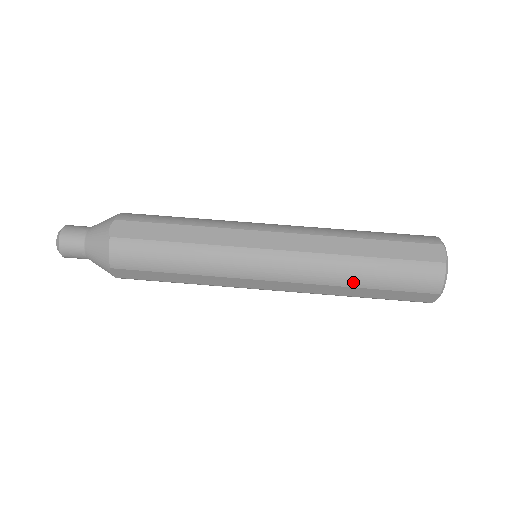
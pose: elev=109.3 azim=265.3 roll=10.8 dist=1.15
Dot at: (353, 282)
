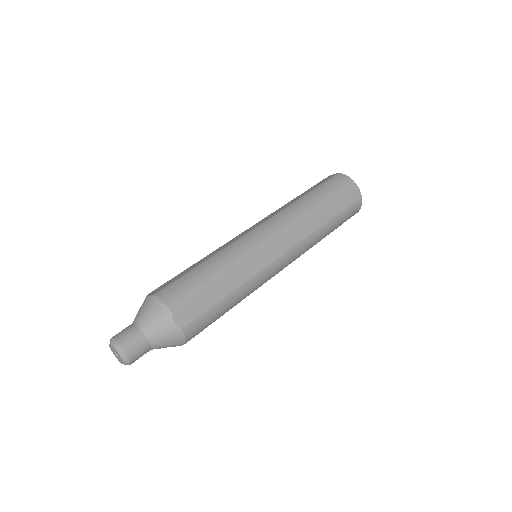
Dot at: (314, 207)
